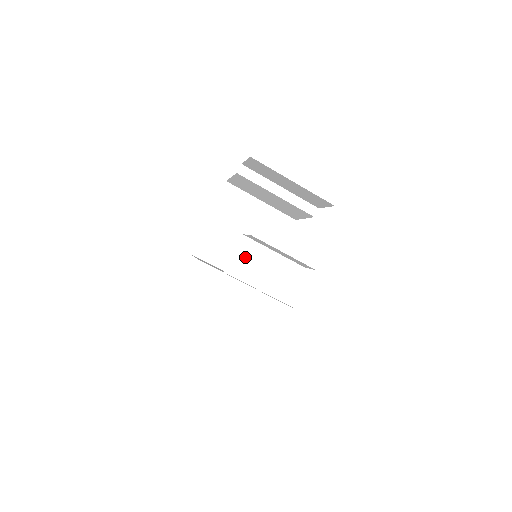
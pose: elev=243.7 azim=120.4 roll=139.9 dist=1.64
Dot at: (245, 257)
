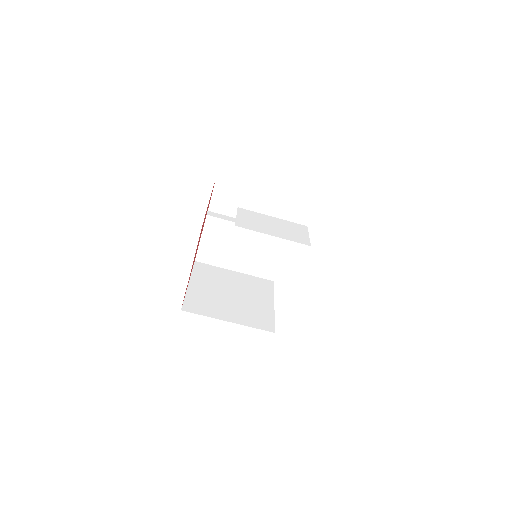
Dot at: (249, 219)
